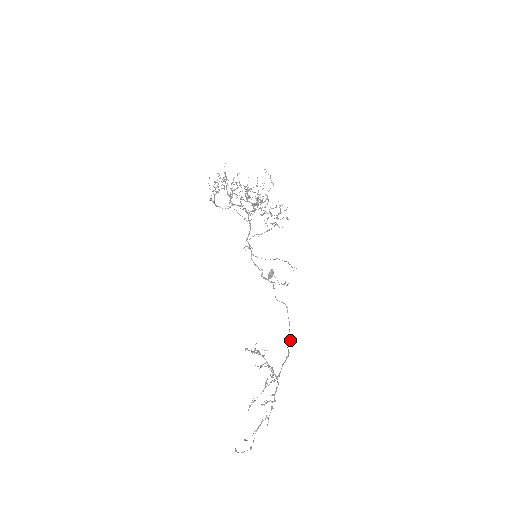
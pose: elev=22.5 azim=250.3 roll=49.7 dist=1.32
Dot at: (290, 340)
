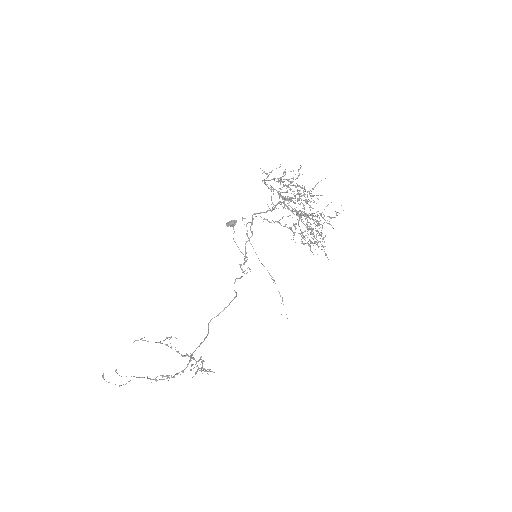
Dot at: occluded
